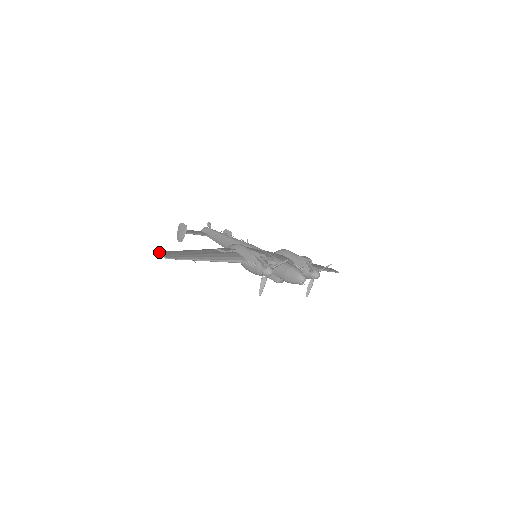
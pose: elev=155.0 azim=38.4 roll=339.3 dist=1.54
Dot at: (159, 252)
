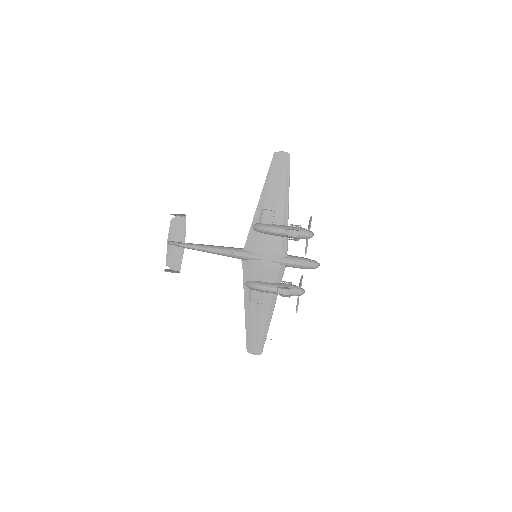
Dot at: occluded
